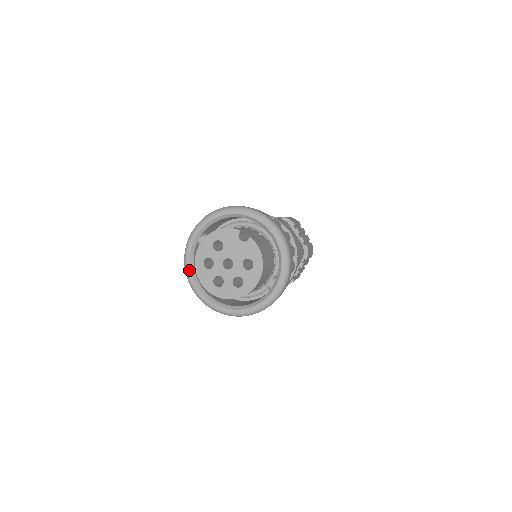
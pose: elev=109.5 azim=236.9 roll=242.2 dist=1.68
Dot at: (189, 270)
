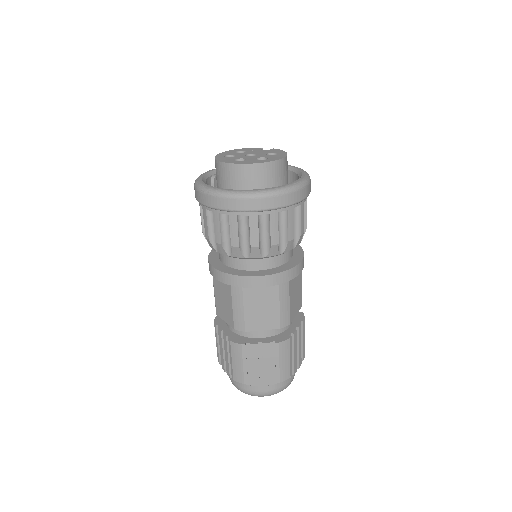
Dot at: (201, 180)
